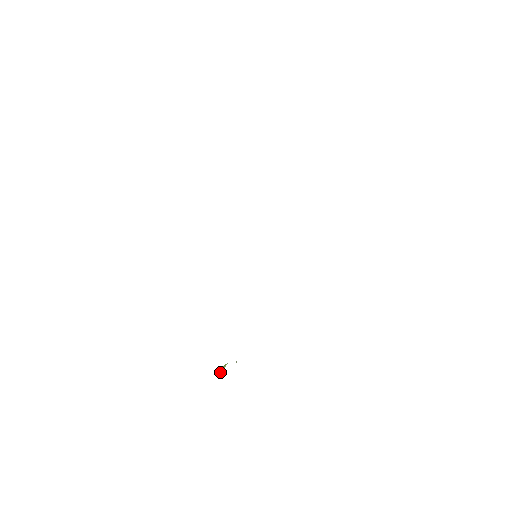
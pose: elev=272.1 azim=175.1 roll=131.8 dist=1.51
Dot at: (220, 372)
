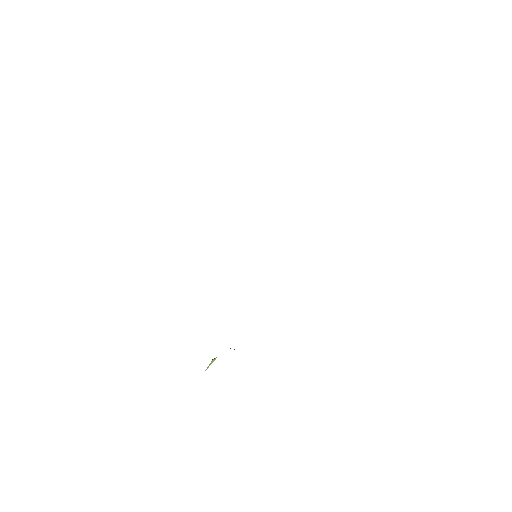
Dot at: (208, 366)
